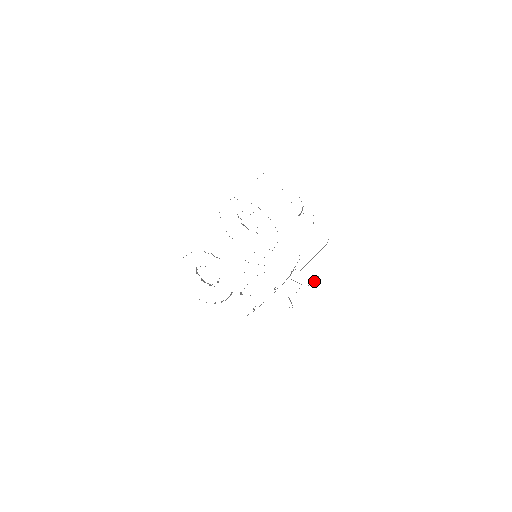
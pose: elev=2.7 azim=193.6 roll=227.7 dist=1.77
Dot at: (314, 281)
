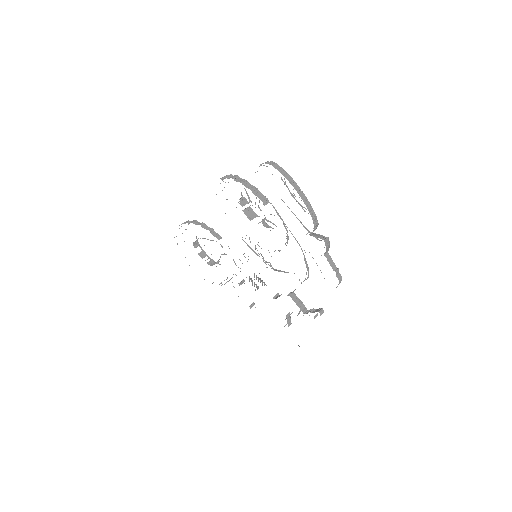
Dot at: occluded
